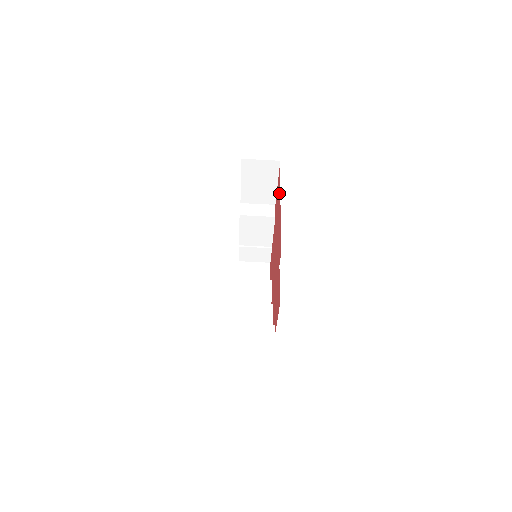
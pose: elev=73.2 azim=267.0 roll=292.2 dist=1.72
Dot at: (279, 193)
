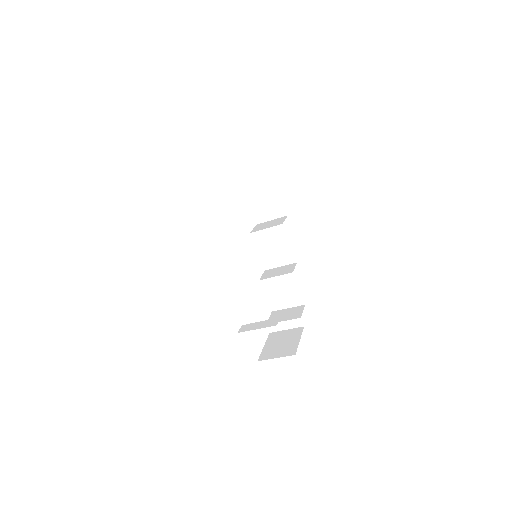
Dot at: occluded
